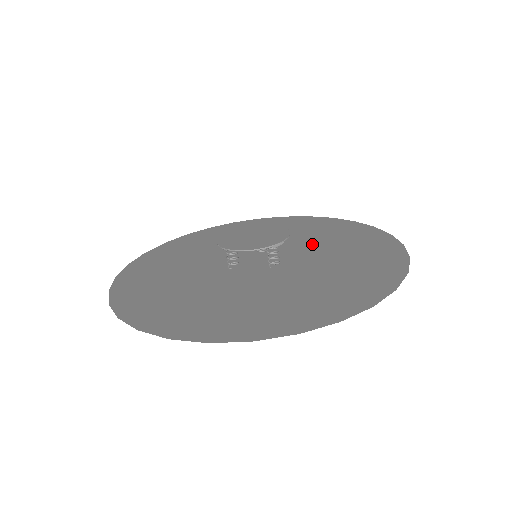
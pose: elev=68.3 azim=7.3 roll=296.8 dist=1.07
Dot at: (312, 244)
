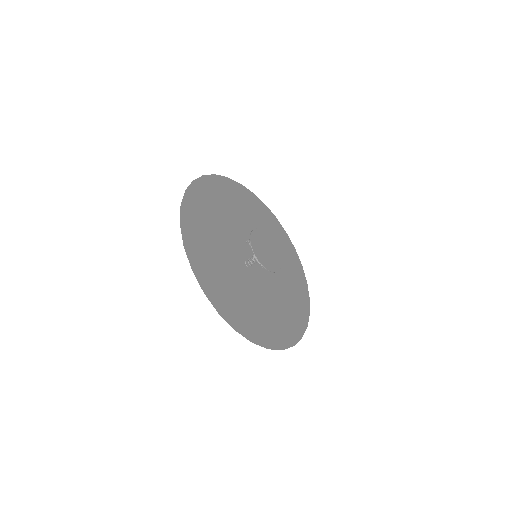
Dot at: occluded
